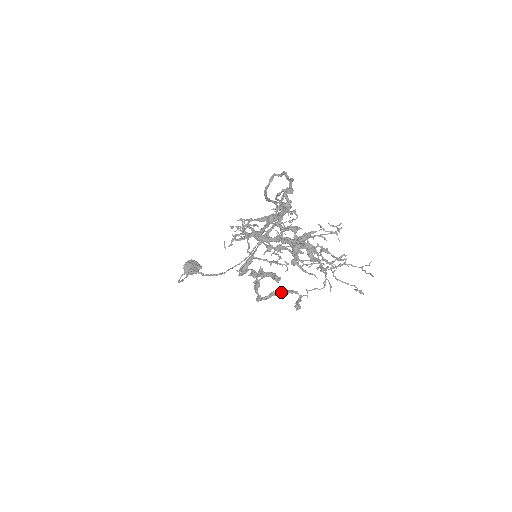
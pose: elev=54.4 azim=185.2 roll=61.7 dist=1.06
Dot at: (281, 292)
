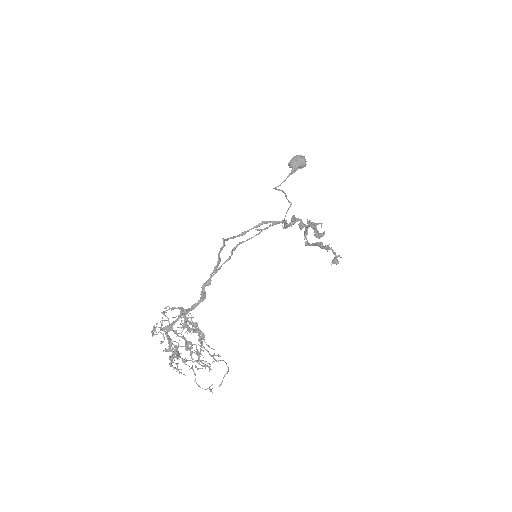
Dot at: (322, 247)
